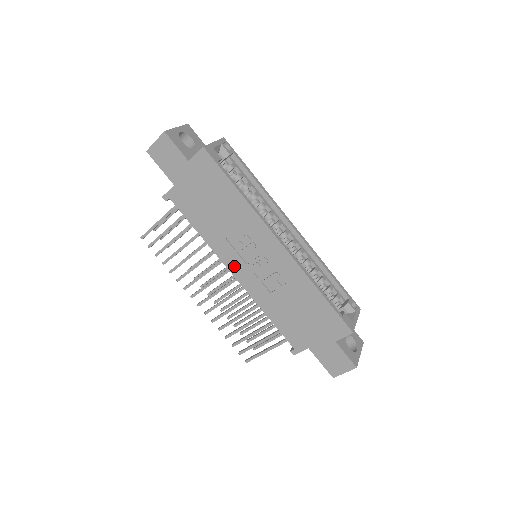
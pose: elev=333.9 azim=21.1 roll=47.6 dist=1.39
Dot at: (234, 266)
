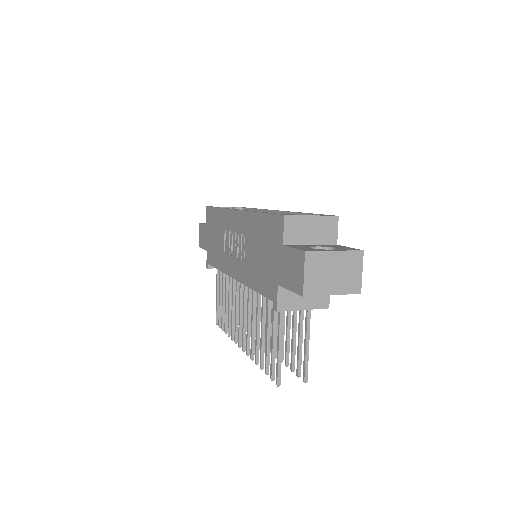
Dot at: (232, 269)
